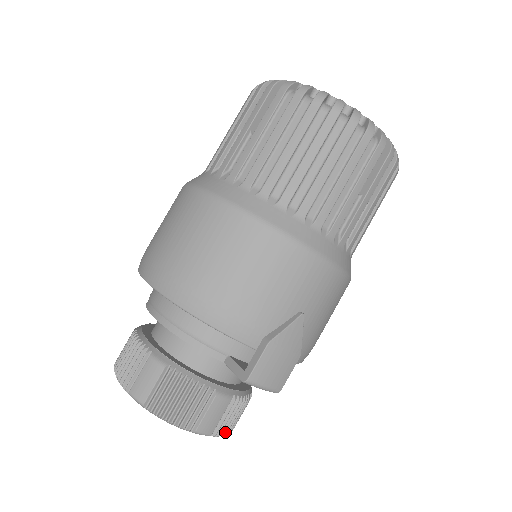
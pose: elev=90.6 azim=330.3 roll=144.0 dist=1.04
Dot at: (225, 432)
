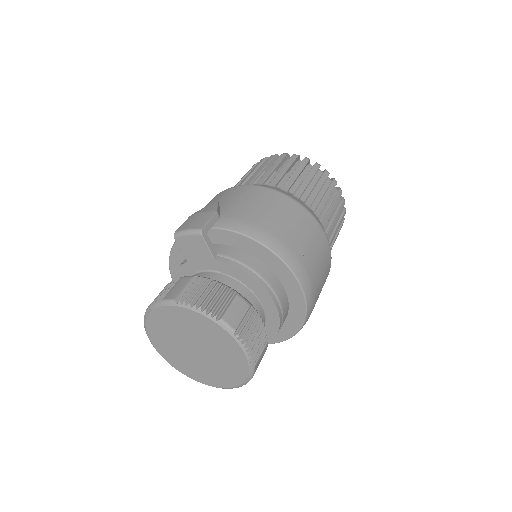
Dot at: (195, 304)
